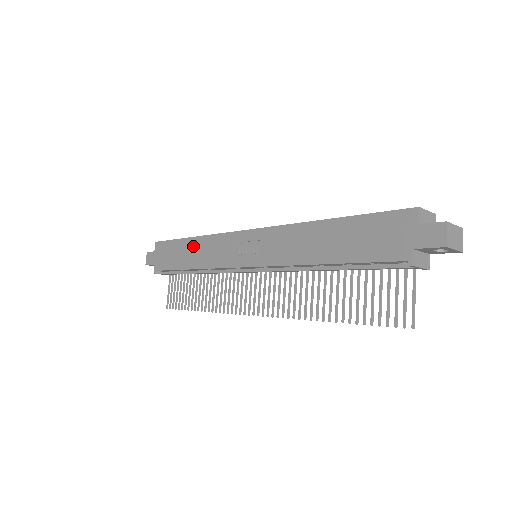
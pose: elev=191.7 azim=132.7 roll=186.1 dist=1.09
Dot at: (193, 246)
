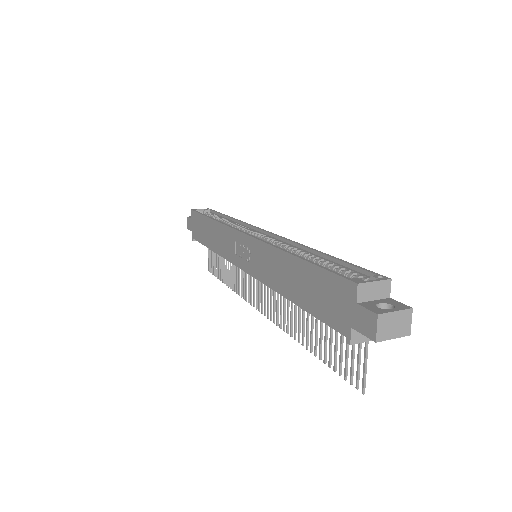
Dot at: (212, 228)
